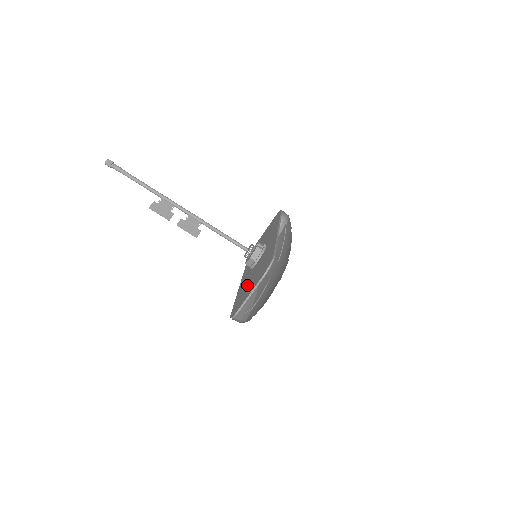
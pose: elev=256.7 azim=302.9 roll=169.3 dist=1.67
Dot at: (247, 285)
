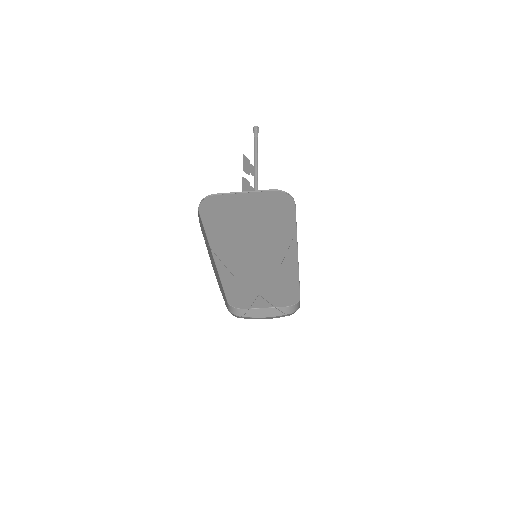
Dot at: (236, 224)
